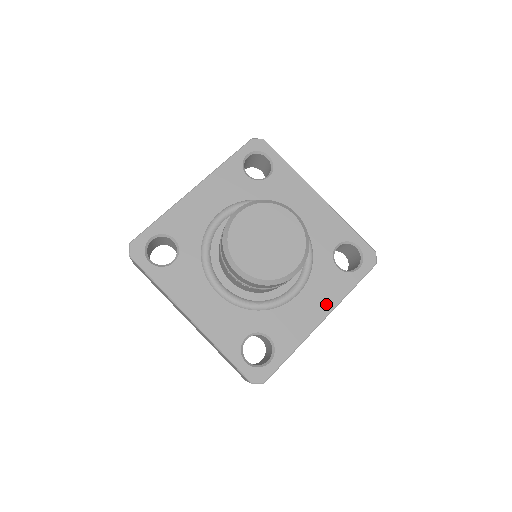
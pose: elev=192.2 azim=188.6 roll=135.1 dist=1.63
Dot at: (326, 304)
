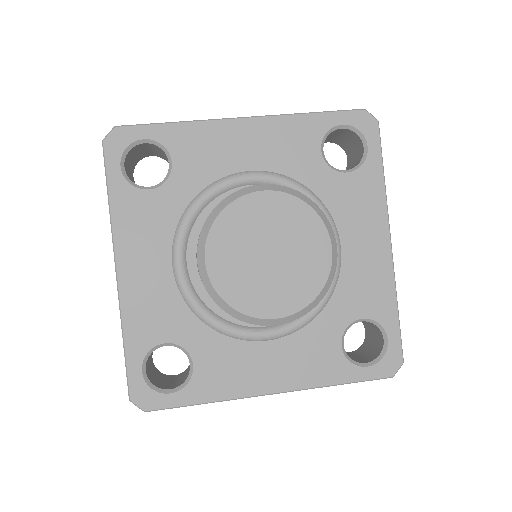
Dot at: (376, 223)
